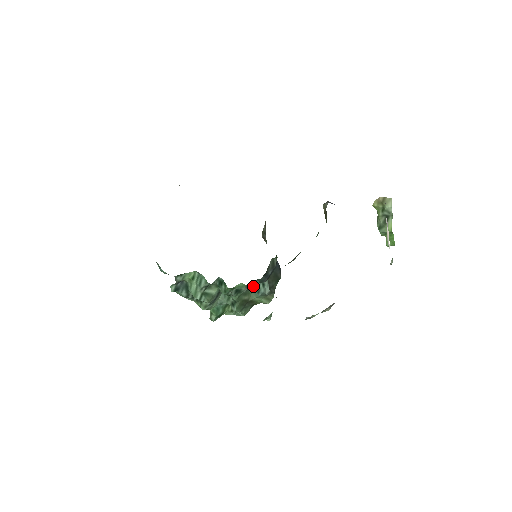
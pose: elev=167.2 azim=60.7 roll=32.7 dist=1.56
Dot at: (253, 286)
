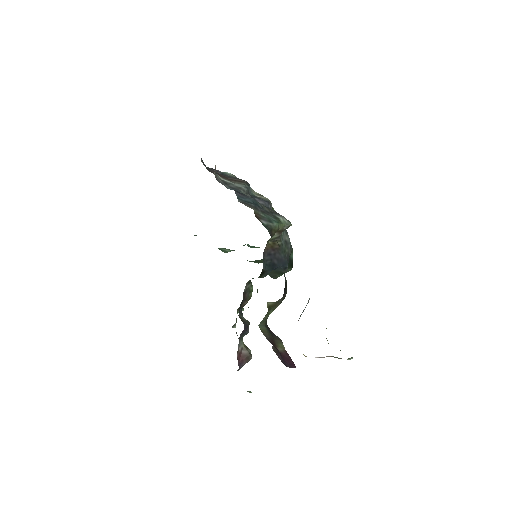
Dot at: occluded
